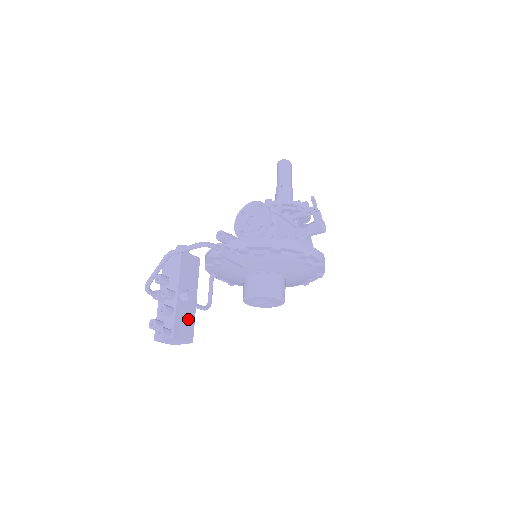
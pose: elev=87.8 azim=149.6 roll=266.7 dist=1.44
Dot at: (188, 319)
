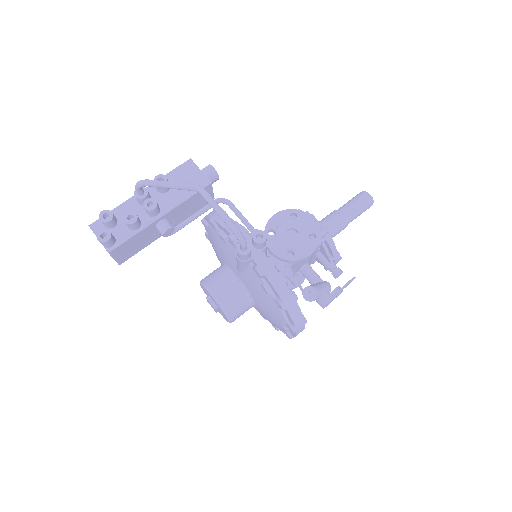
Dot at: (141, 244)
